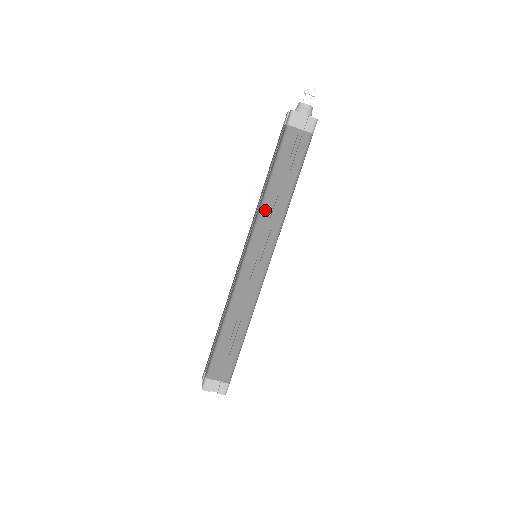
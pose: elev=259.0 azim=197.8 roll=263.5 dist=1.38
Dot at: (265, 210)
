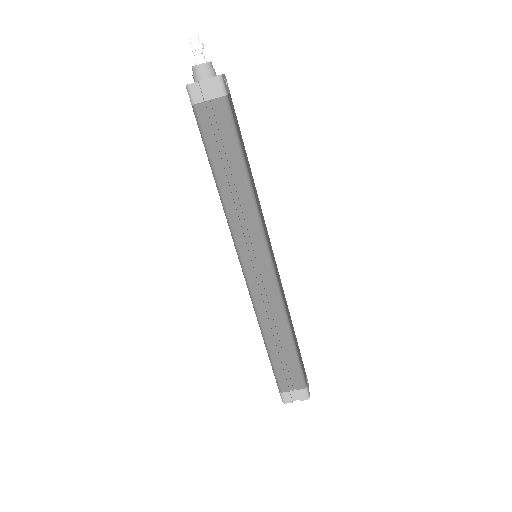
Dot at: (230, 210)
